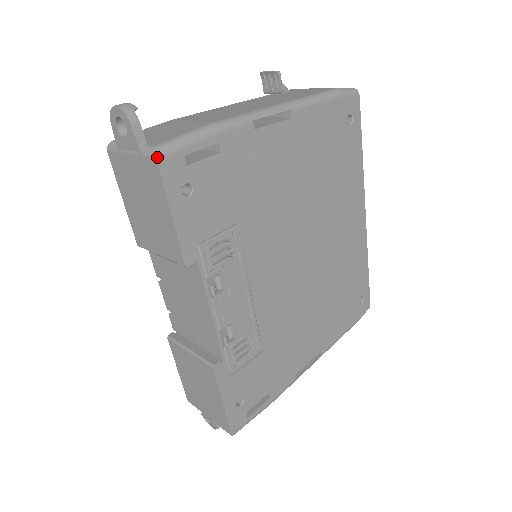
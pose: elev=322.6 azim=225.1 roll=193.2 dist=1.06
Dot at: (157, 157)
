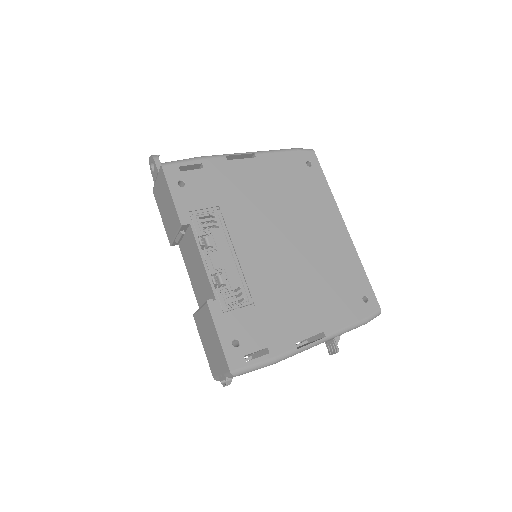
Dot at: (162, 165)
